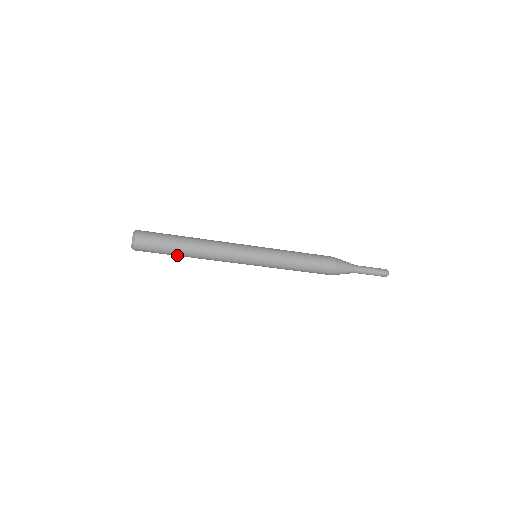
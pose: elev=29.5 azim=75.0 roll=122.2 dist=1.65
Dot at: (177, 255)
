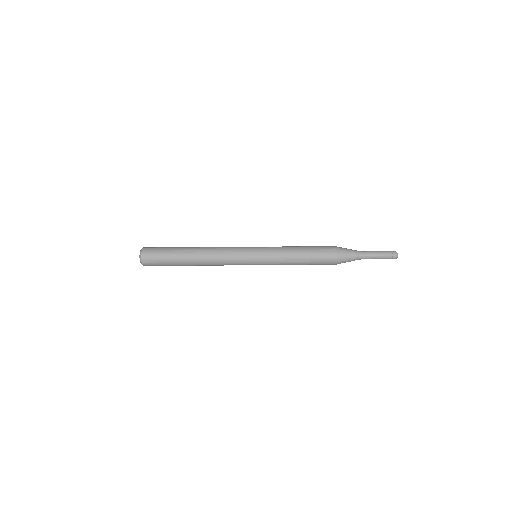
Dot at: (181, 262)
